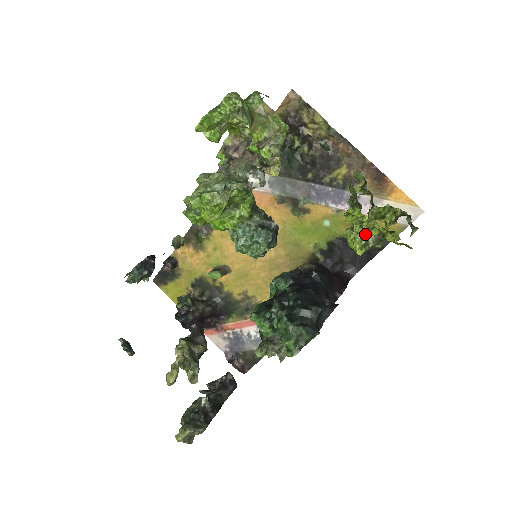
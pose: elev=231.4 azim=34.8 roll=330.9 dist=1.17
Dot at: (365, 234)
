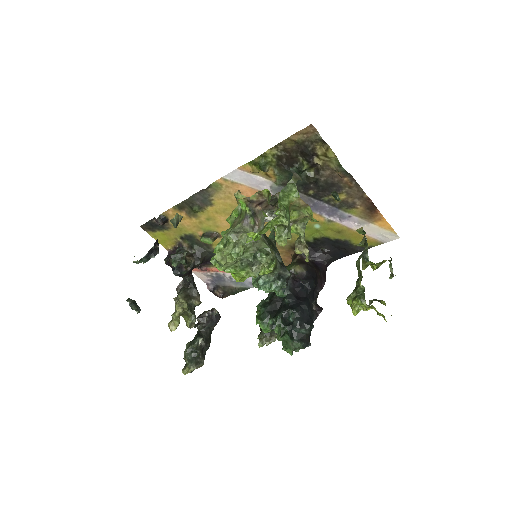
Dot at: (364, 309)
